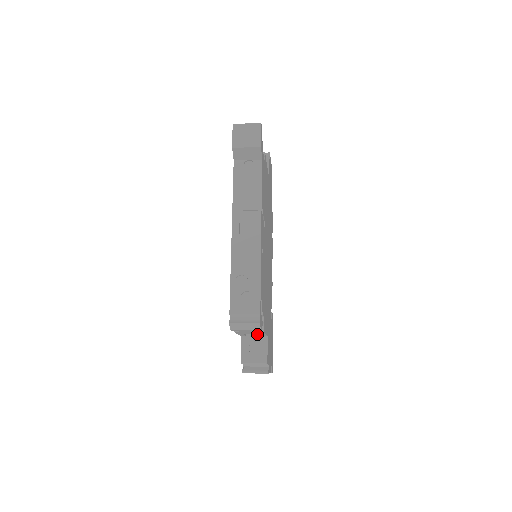
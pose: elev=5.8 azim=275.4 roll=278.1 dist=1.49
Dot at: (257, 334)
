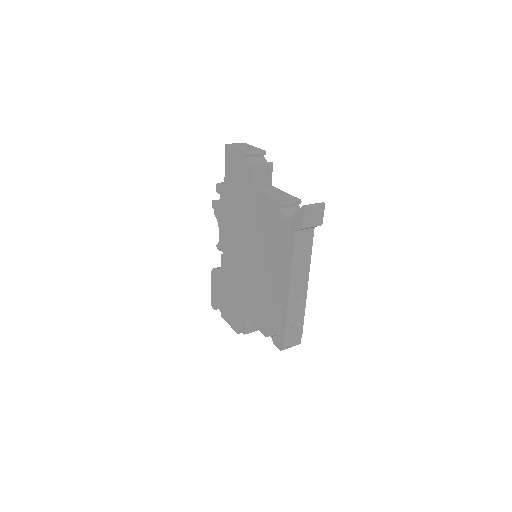
Dot at: occluded
